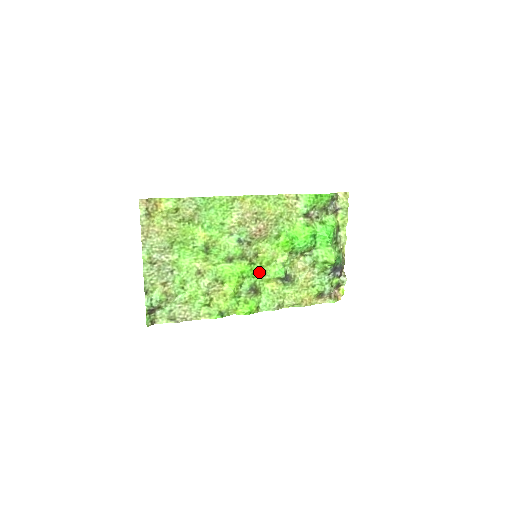
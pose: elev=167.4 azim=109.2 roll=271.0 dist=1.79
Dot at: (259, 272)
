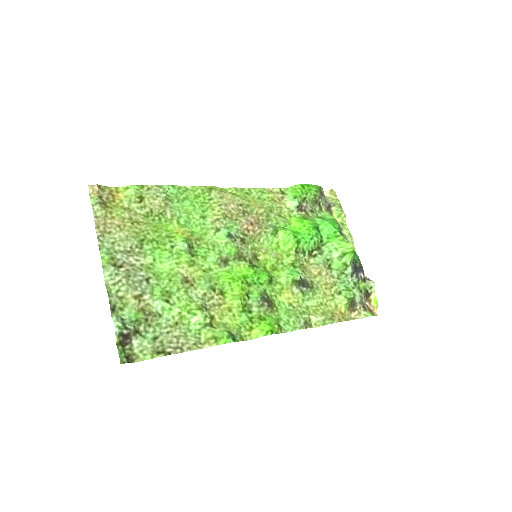
Dot at: (266, 276)
